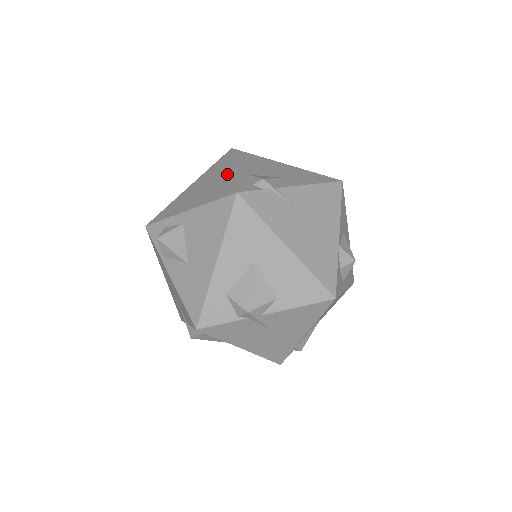
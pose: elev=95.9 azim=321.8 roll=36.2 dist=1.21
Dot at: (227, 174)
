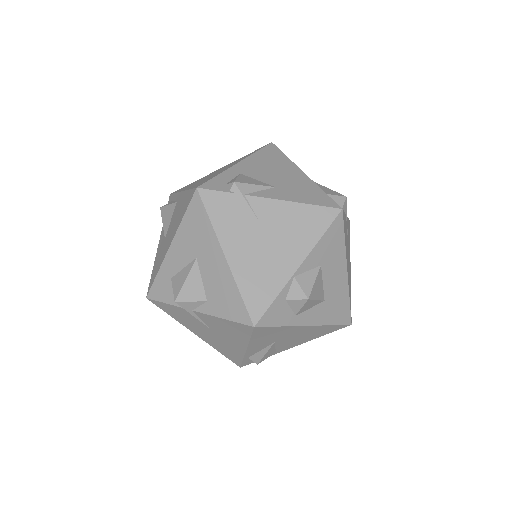
Dot at: (228, 167)
